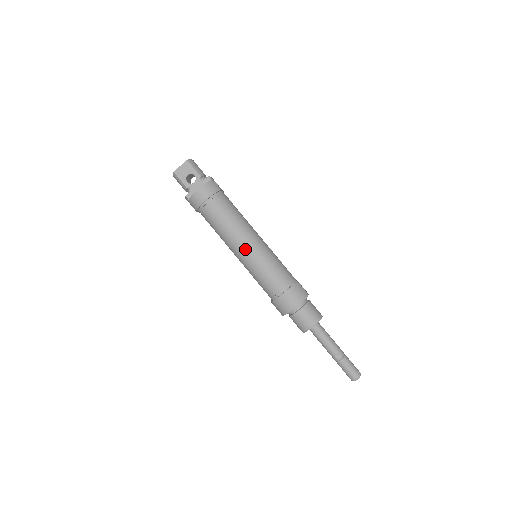
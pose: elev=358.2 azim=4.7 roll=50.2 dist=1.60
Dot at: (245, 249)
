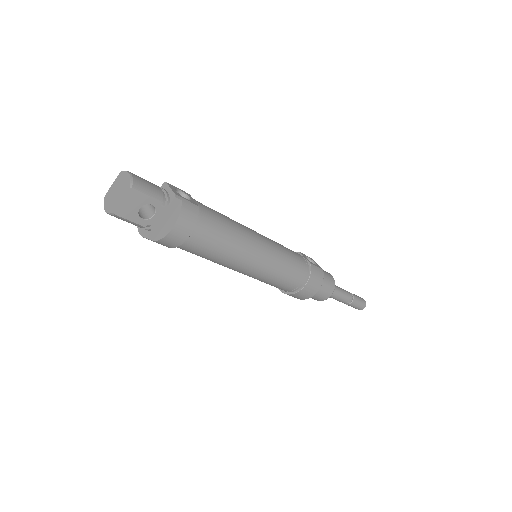
Dot at: (253, 267)
